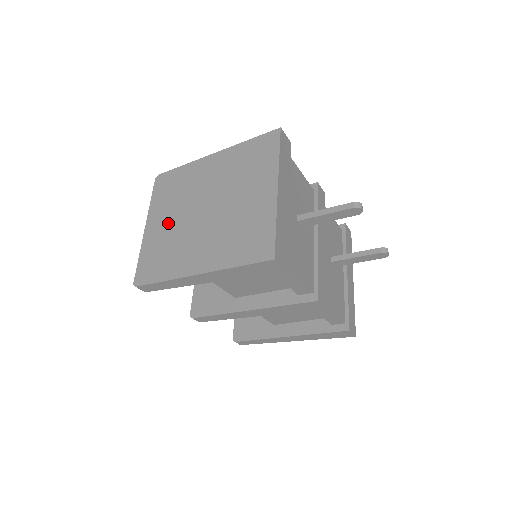
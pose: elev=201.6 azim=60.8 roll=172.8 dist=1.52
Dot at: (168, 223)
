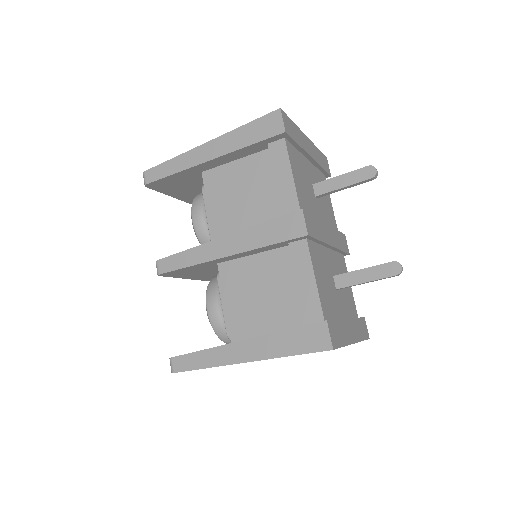
Dot at: occluded
